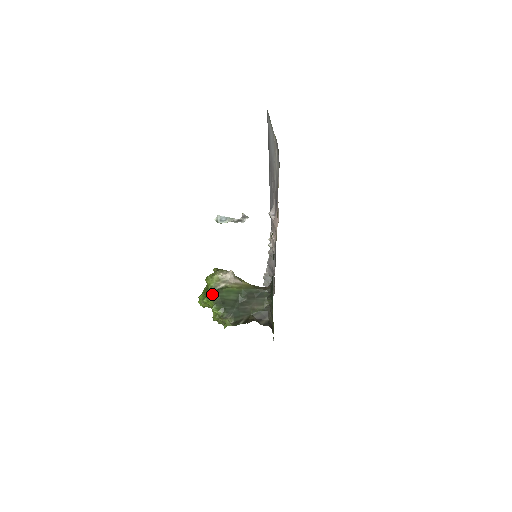
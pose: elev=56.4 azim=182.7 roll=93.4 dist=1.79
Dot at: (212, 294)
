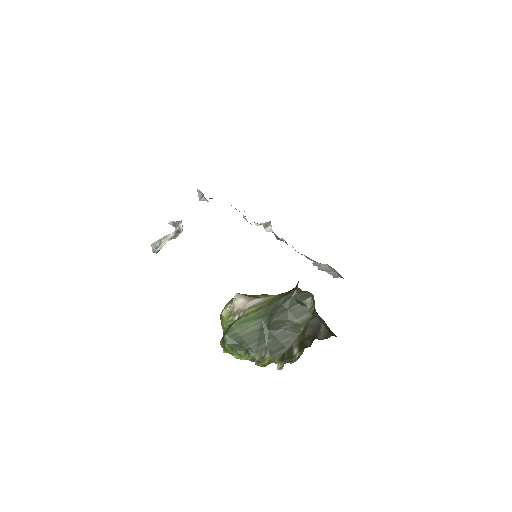
Dot at: (223, 339)
